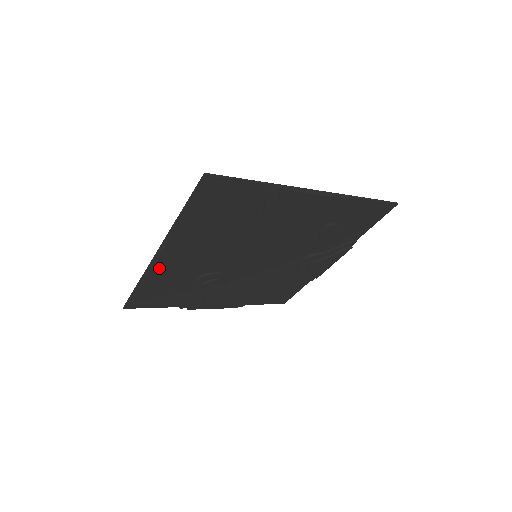
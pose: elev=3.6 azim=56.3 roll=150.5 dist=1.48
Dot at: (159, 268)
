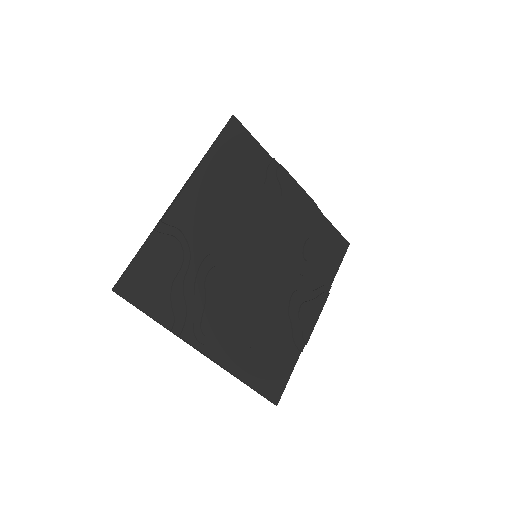
Dot at: (177, 213)
